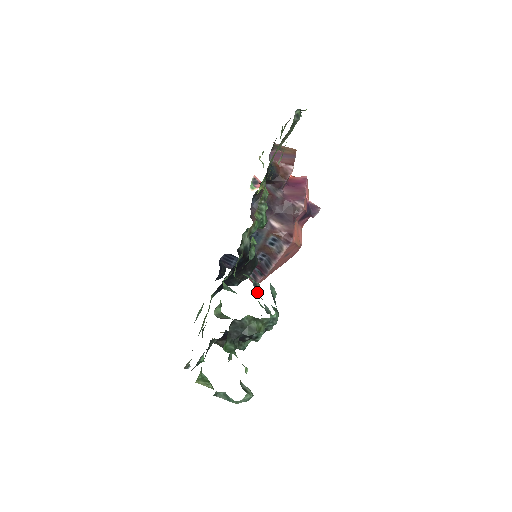
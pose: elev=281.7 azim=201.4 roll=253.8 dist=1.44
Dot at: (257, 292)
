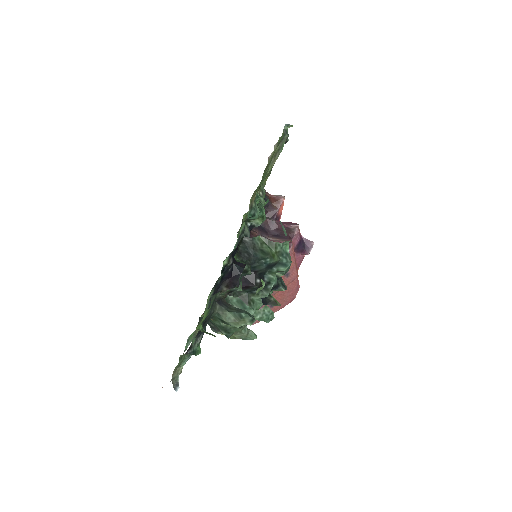
Dot at: occluded
